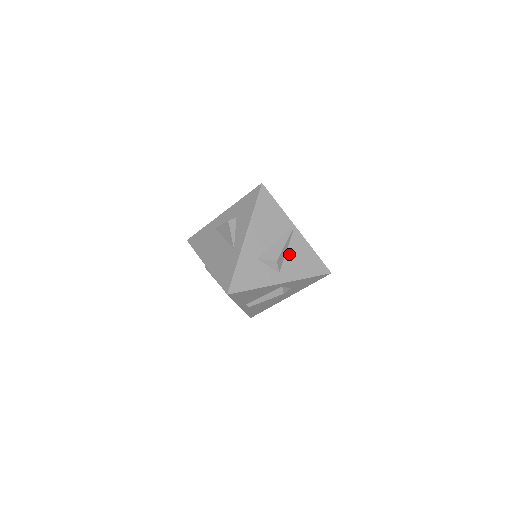
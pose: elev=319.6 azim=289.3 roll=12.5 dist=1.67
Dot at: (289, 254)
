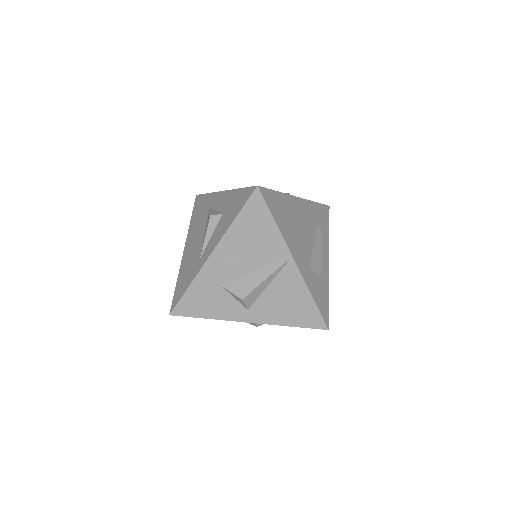
Dot at: (270, 291)
